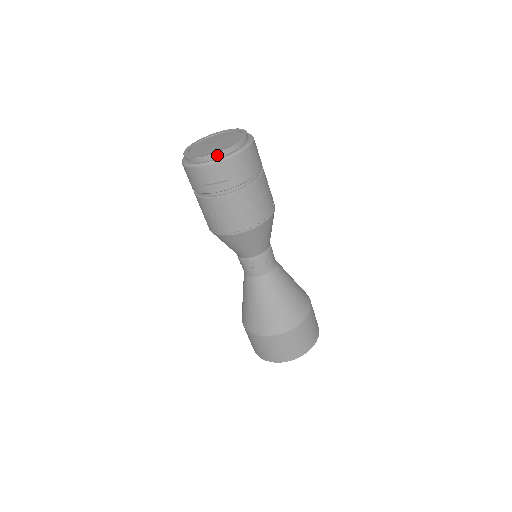
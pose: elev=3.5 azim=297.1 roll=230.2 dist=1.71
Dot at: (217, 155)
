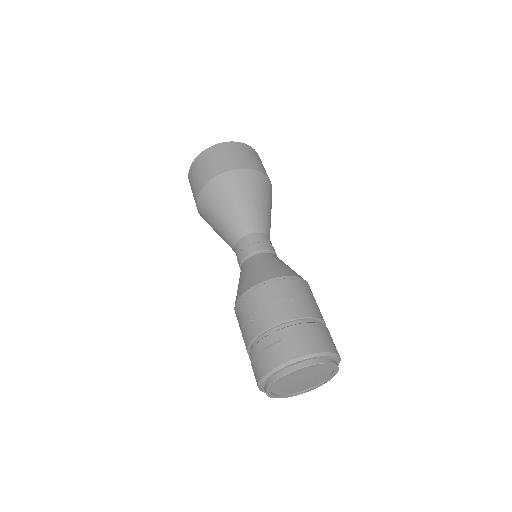
Dot at: (316, 386)
